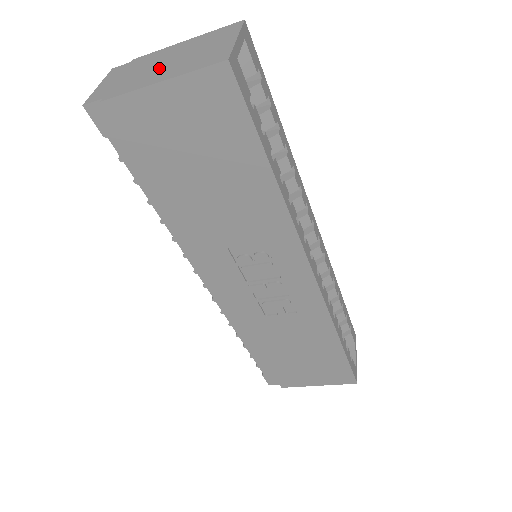
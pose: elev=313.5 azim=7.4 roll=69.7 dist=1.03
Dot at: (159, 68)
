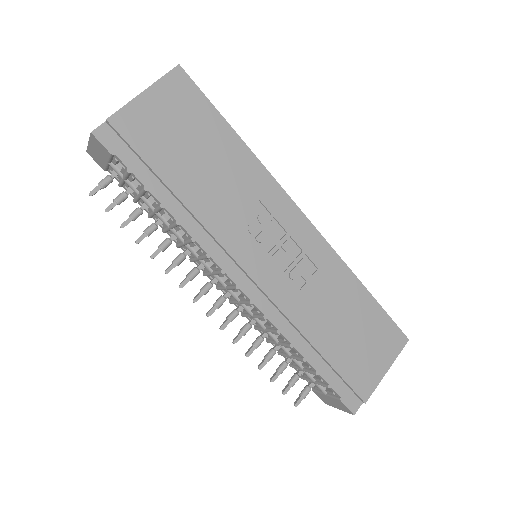
Dot at: occluded
